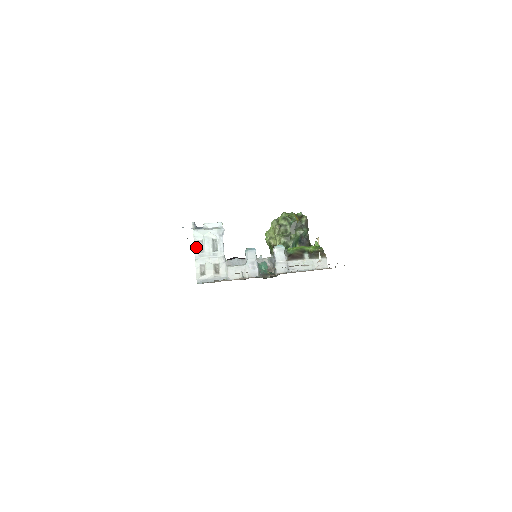
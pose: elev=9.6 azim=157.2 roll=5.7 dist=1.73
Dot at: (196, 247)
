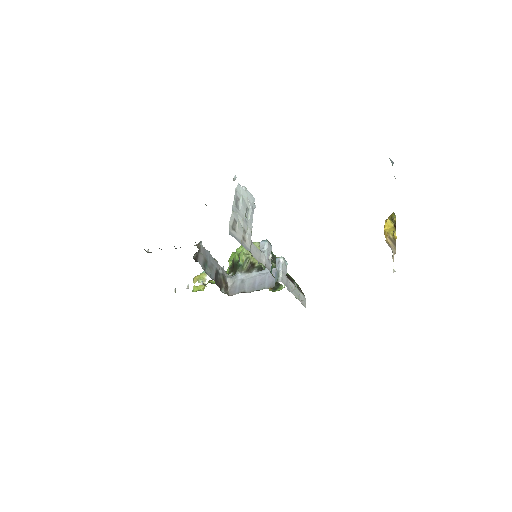
Dot at: (235, 199)
